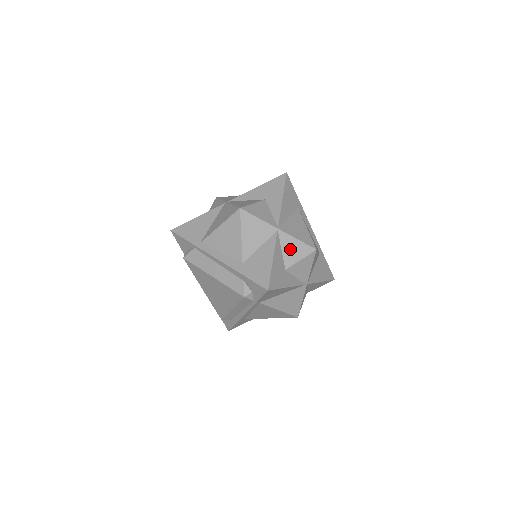
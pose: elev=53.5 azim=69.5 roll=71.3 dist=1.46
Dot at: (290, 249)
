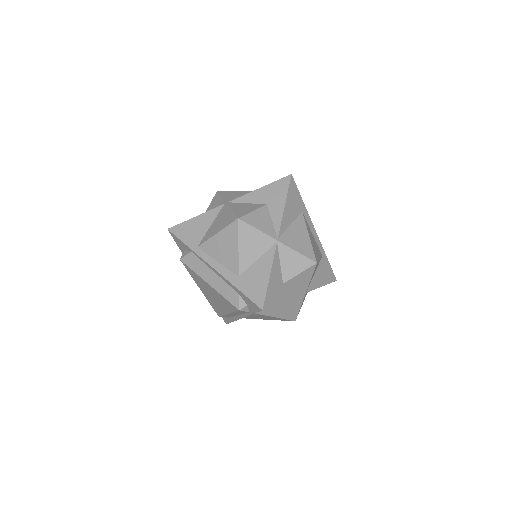
Dot at: (289, 262)
